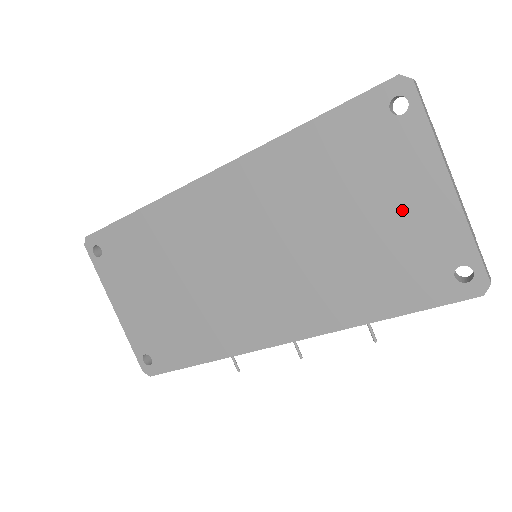
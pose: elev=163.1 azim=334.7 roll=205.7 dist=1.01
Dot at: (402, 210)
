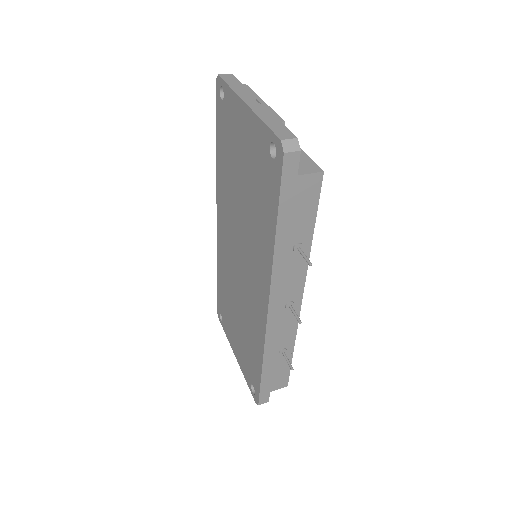
Dot at: (245, 146)
